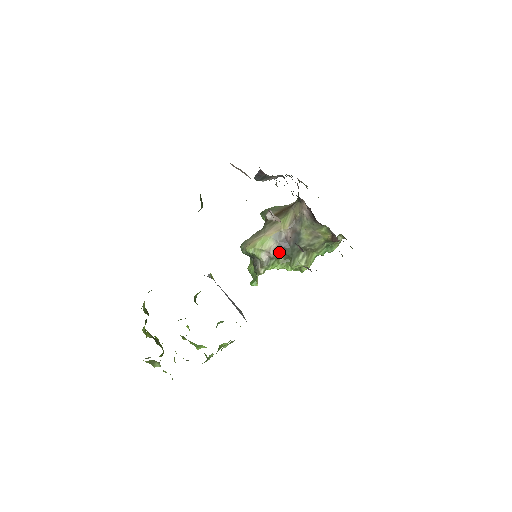
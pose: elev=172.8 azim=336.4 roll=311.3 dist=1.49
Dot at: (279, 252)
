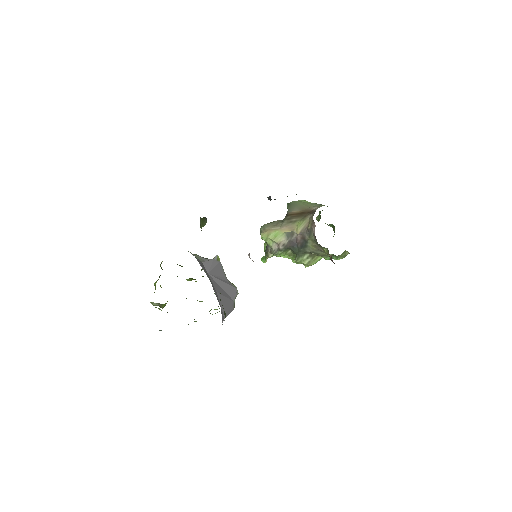
Dot at: (288, 247)
